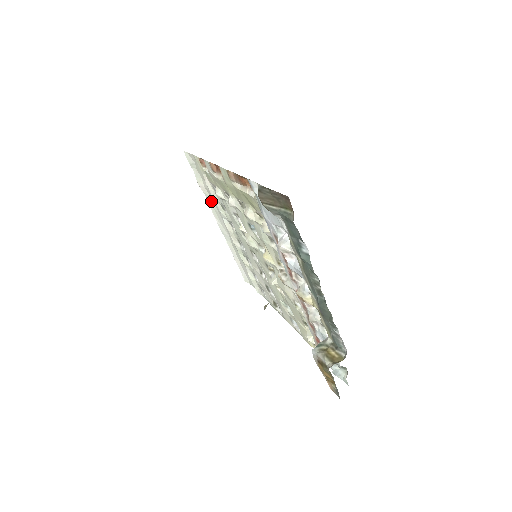
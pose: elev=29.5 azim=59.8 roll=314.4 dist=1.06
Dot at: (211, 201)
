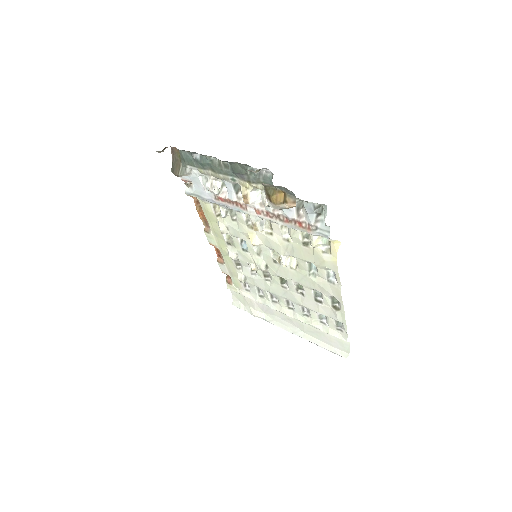
Dot at: (268, 317)
